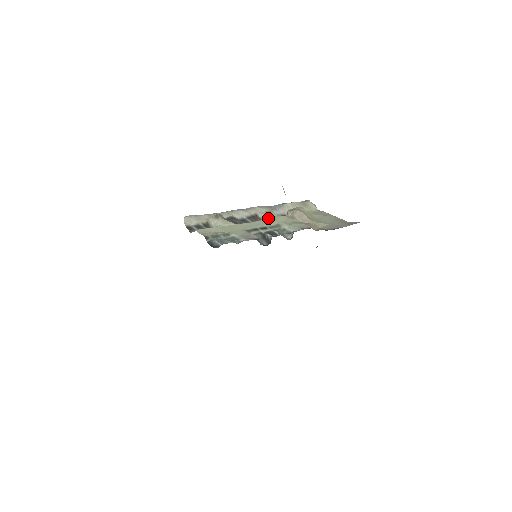
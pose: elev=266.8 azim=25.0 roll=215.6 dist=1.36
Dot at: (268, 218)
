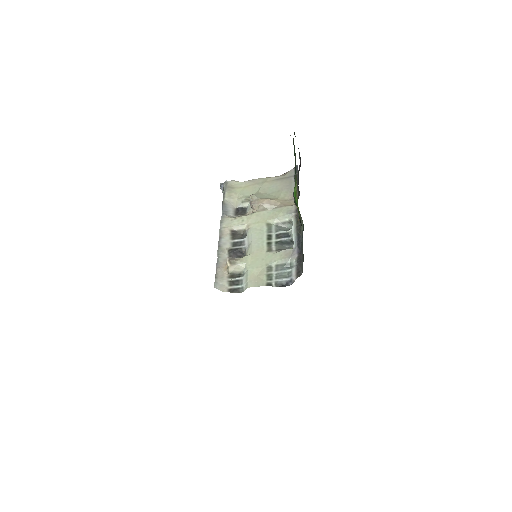
Dot at: (249, 226)
